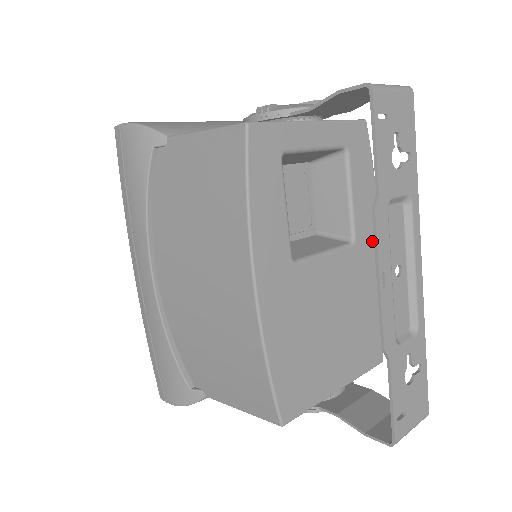
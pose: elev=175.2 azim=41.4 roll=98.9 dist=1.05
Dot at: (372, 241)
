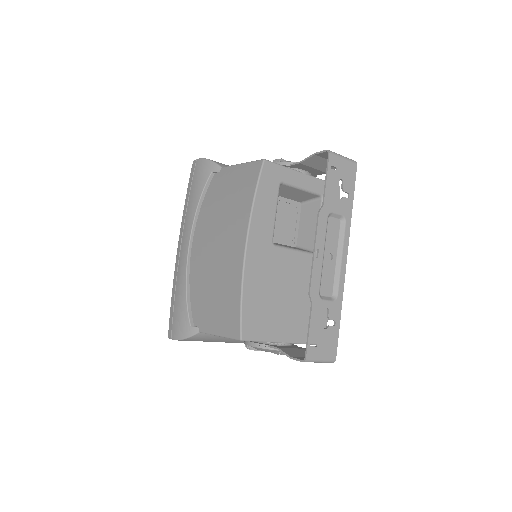
Dot at: (330, 259)
